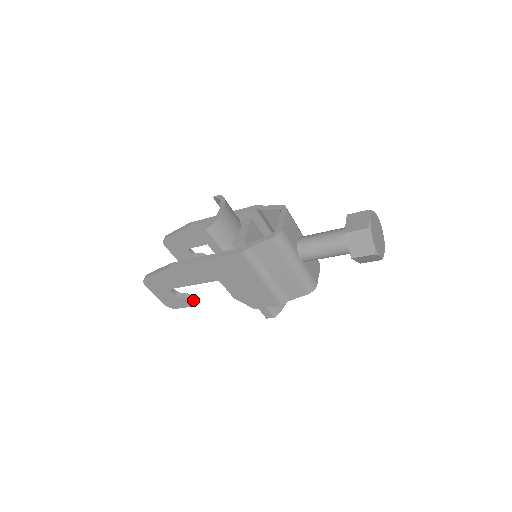
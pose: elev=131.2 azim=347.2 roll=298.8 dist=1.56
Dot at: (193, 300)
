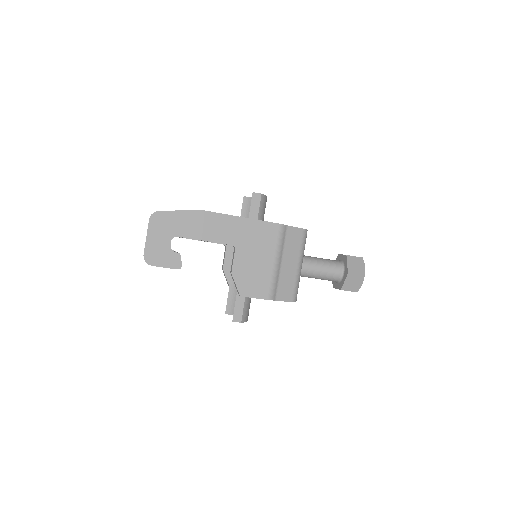
Dot at: (181, 263)
